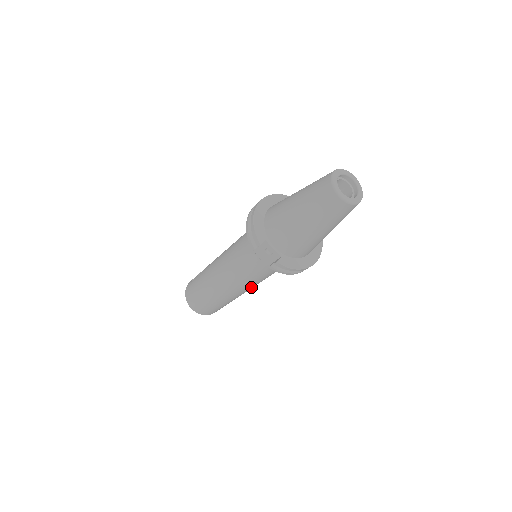
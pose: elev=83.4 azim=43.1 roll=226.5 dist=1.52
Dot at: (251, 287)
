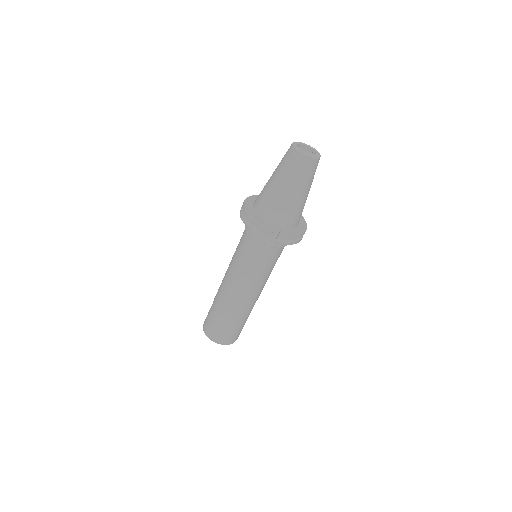
Dot at: (262, 286)
